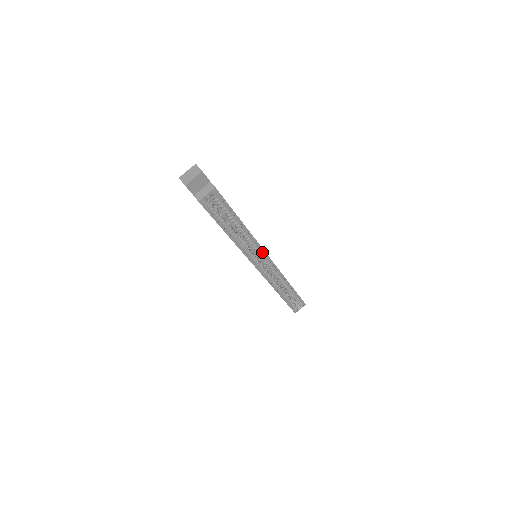
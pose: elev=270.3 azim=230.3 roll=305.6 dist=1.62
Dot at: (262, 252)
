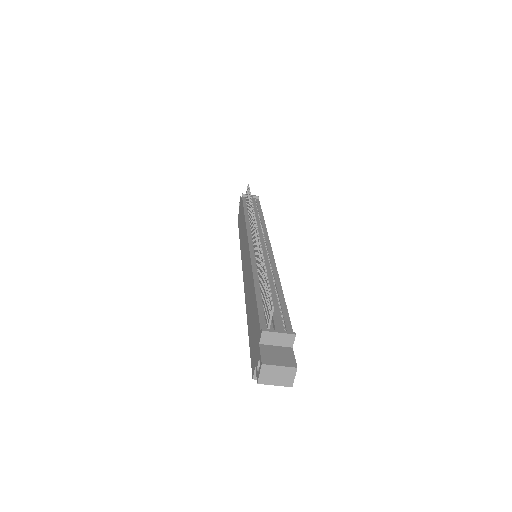
Dot at: occluded
